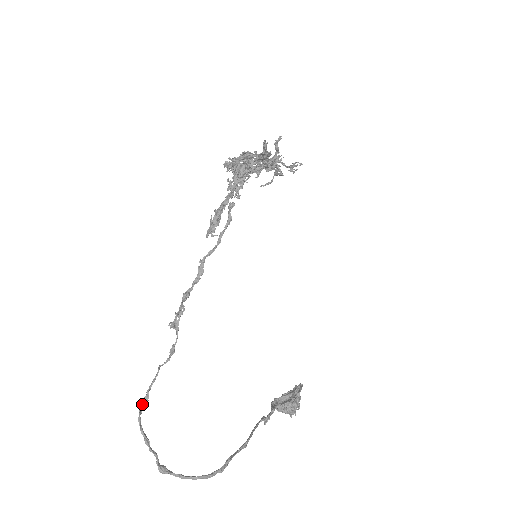
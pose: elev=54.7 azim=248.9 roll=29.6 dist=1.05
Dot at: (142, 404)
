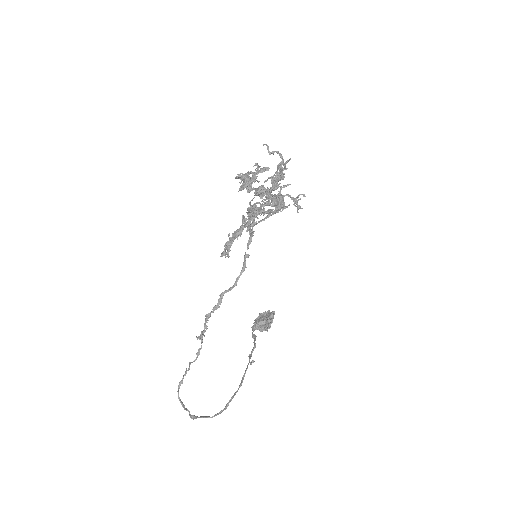
Dot at: (179, 386)
